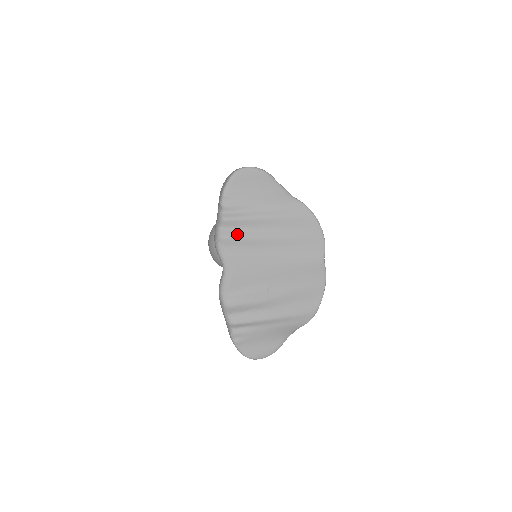
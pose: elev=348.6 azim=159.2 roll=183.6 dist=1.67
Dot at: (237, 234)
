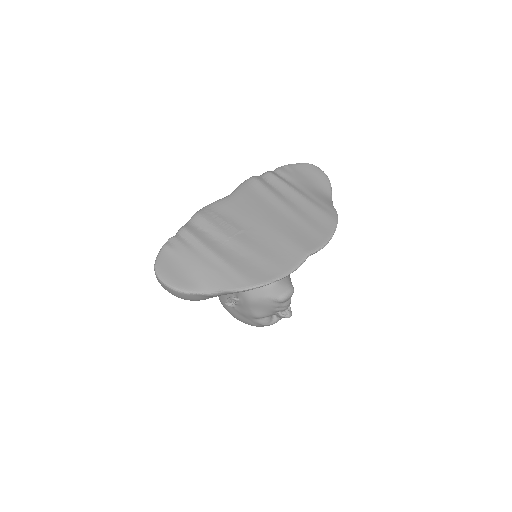
Dot at: (266, 184)
